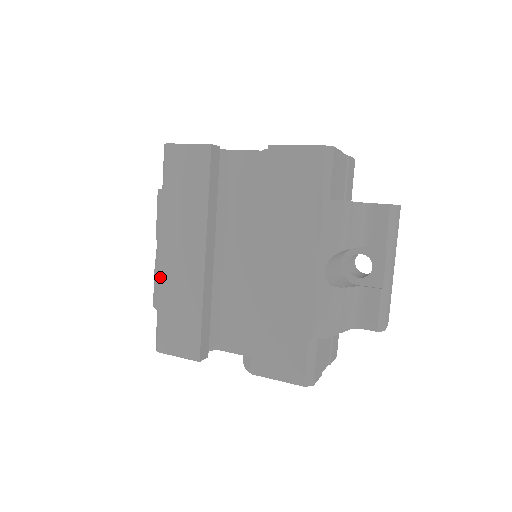
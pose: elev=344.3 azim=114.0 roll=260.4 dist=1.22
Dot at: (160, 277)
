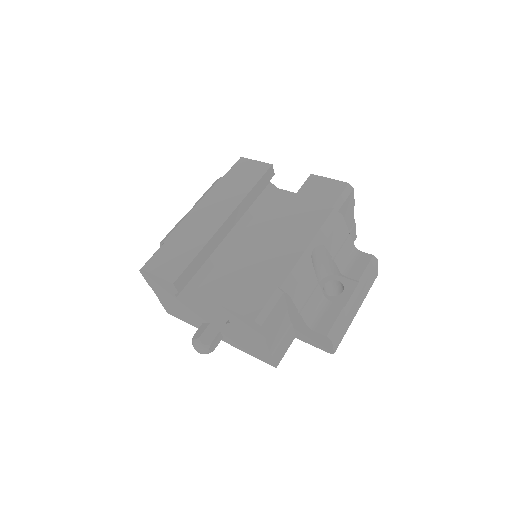
Dot at: (182, 222)
